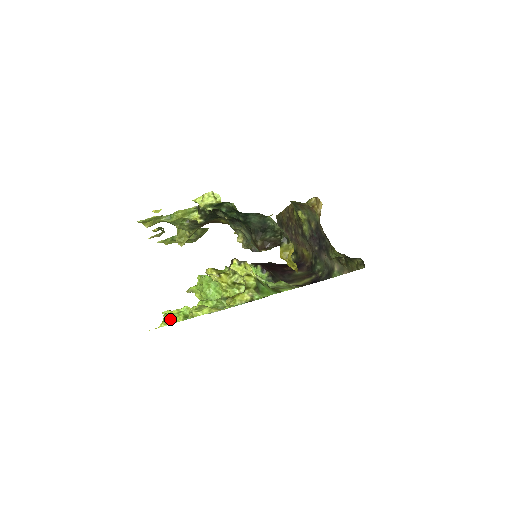
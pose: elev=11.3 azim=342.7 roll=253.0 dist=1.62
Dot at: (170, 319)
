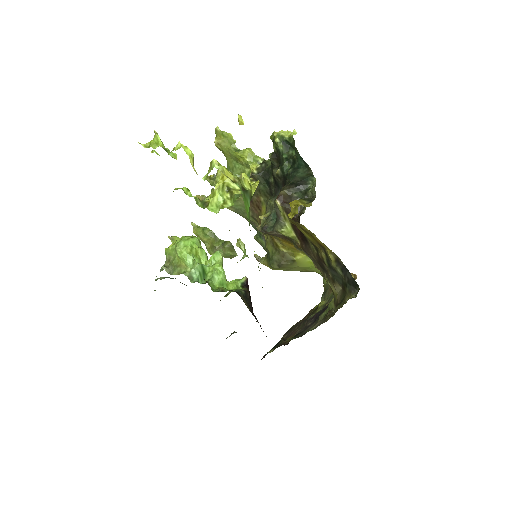
Dot at: (156, 138)
